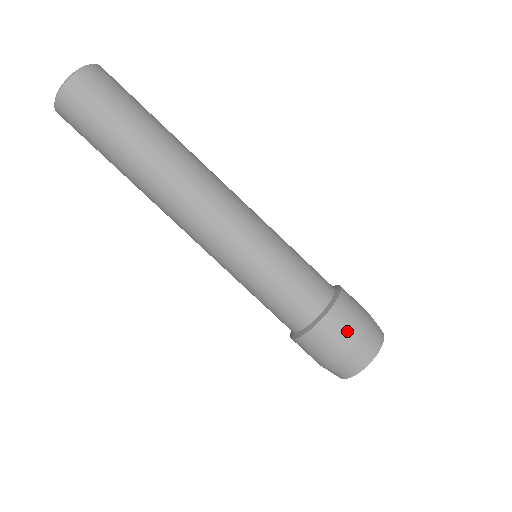
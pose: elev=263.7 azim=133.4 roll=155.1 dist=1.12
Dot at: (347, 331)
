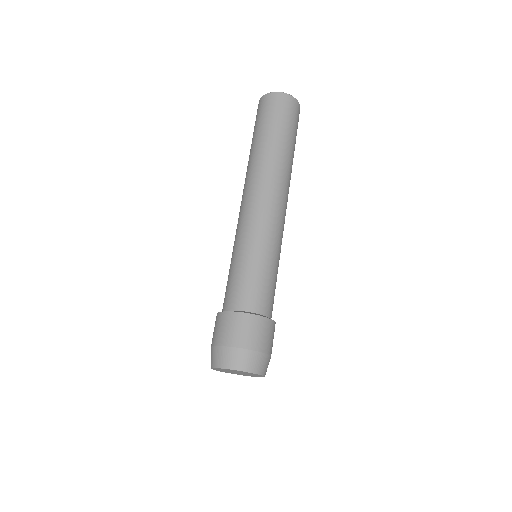
Dot at: (238, 334)
